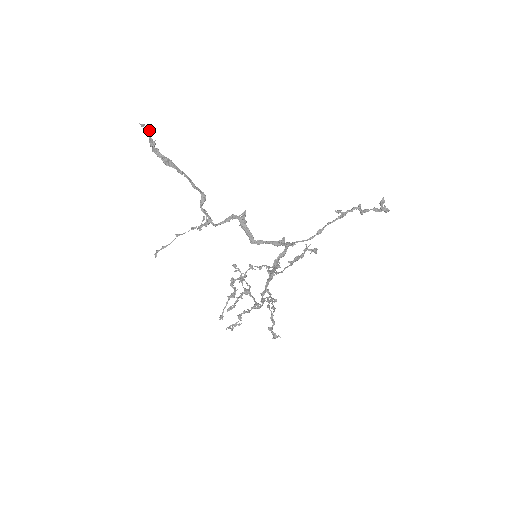
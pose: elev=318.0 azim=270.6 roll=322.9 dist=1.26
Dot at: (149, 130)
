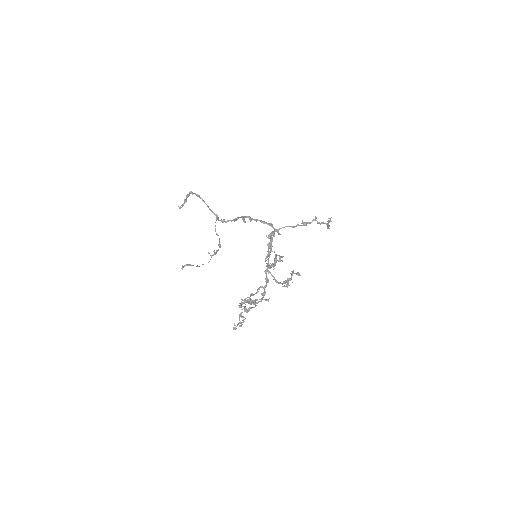
Dot at: (185, 199)
